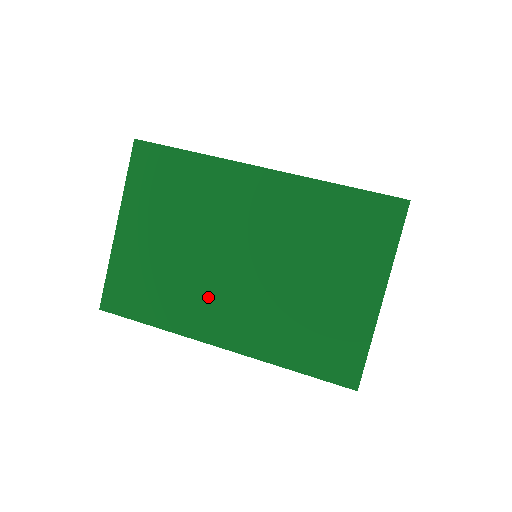
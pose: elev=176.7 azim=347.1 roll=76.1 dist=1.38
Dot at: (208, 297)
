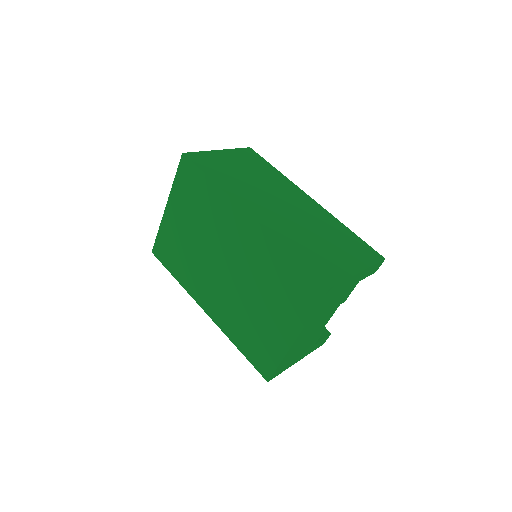
Dot at: (204, 279)
